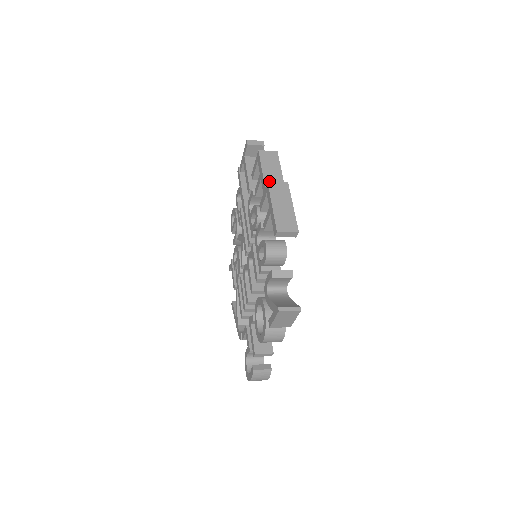
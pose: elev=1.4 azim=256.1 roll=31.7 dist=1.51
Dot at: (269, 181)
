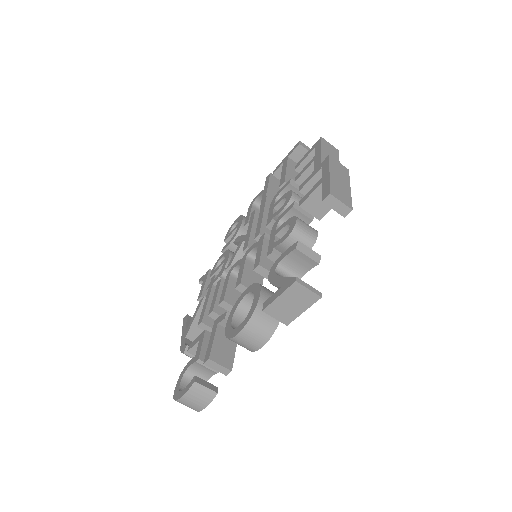
Dot at: (331, 156)
